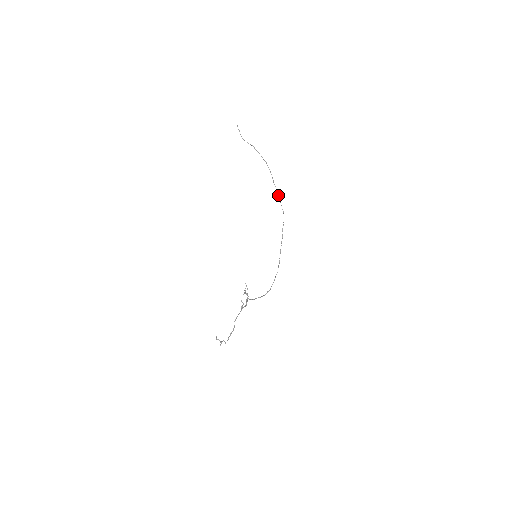
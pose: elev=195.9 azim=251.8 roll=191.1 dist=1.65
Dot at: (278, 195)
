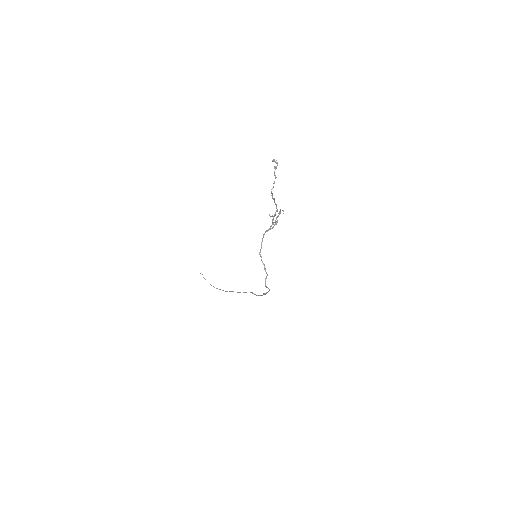
Dot at: (251, 292)
